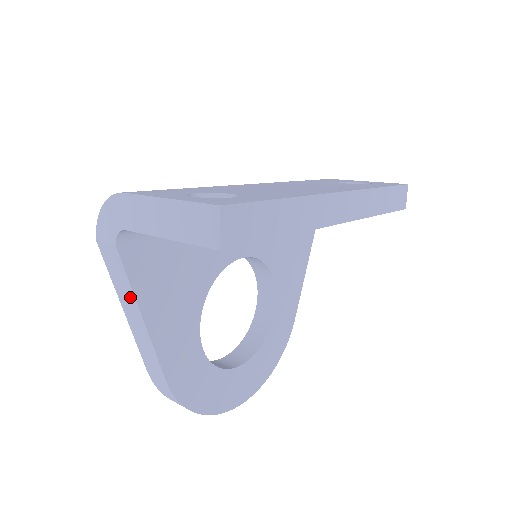
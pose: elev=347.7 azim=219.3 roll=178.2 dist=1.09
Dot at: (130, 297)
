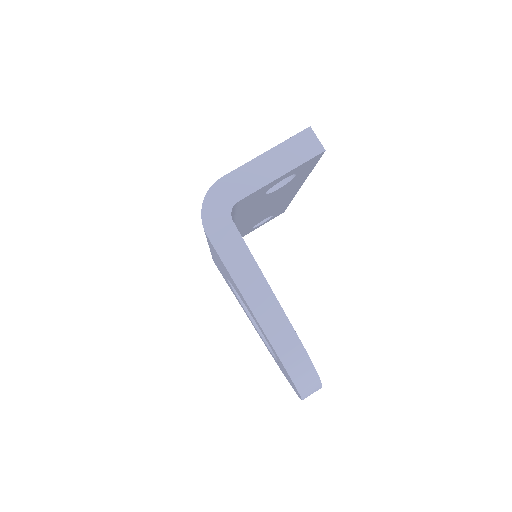
Dot at: (252, 271)
